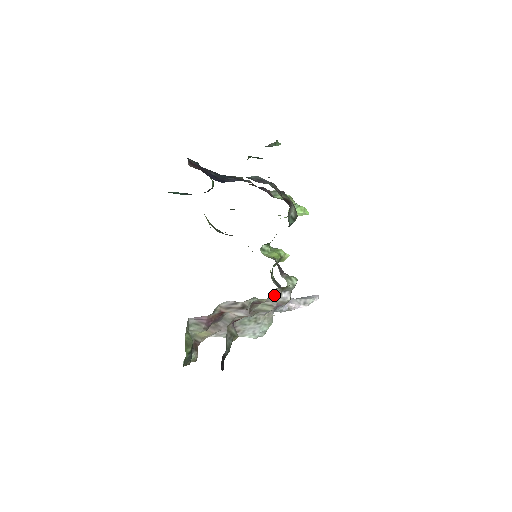
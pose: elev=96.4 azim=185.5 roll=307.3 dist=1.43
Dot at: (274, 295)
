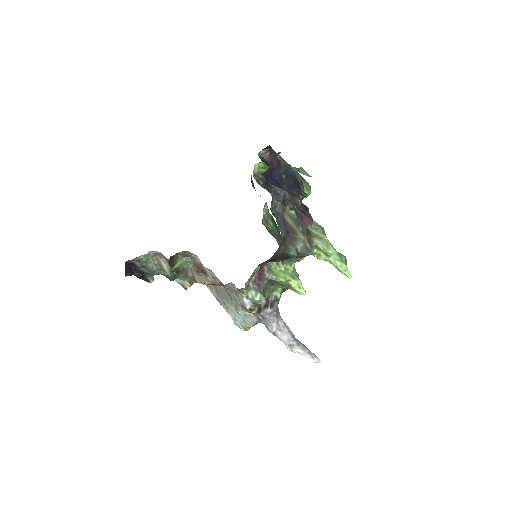
Dot at: (236, 290)
